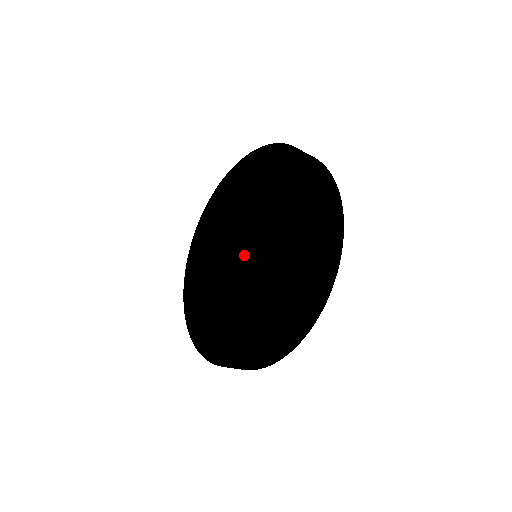
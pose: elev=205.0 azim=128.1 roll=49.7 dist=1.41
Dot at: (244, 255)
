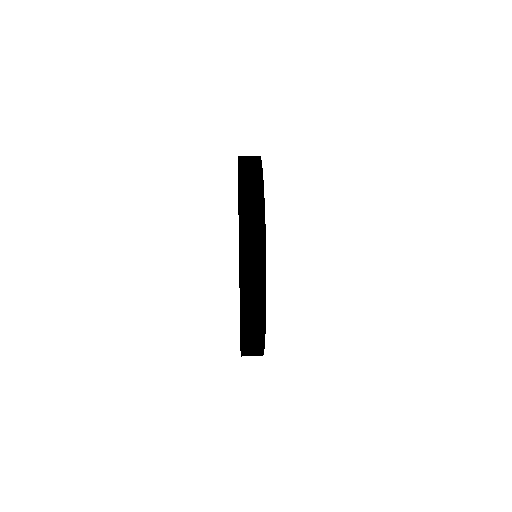
Dot at: occluded
